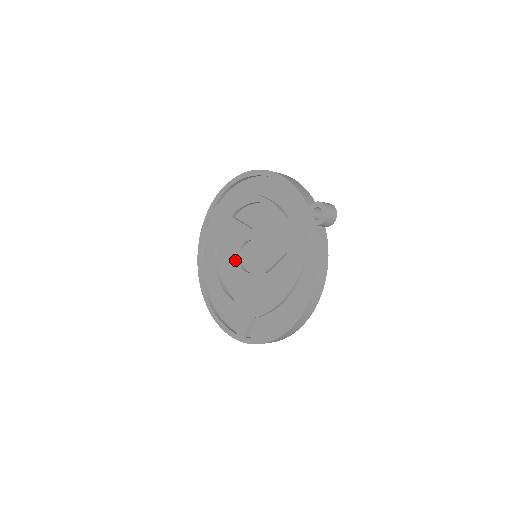
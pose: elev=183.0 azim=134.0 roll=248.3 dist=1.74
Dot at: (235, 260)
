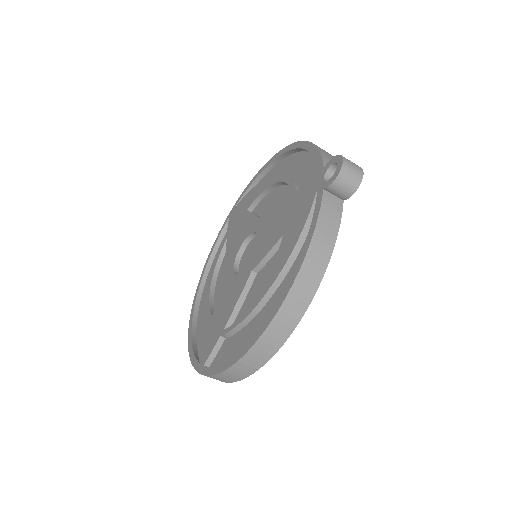
Dot at: (232, 261)
